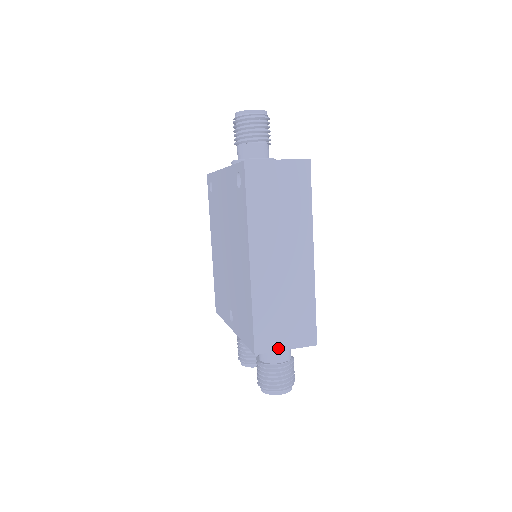
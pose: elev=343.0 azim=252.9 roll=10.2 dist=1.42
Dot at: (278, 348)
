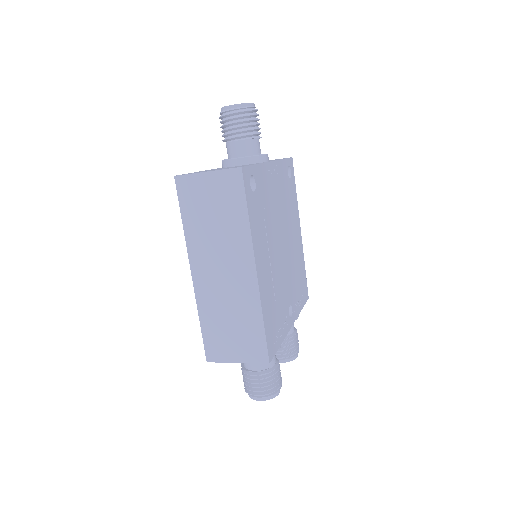
Dot at: (229, 360)
